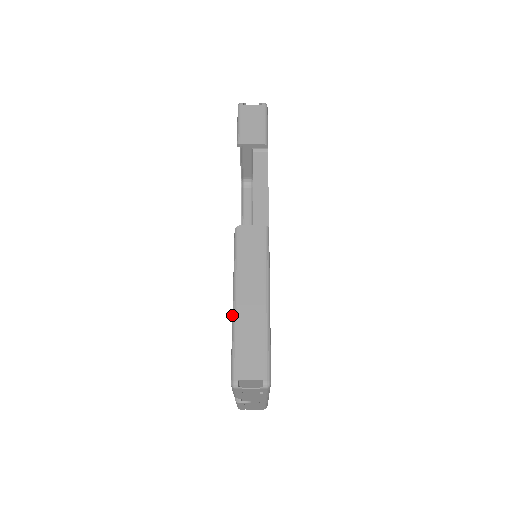
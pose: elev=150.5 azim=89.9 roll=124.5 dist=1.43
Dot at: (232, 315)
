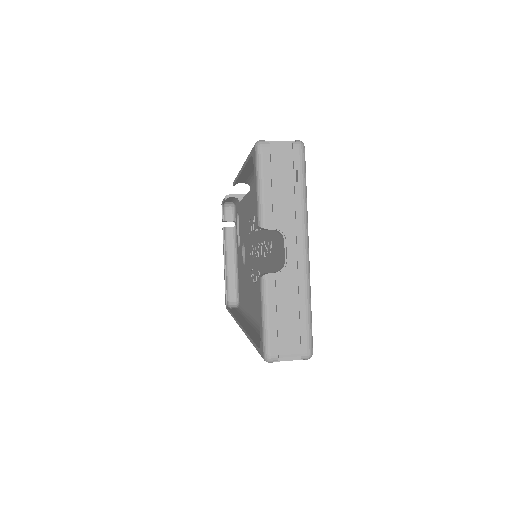
Dot at: (243, 164)
